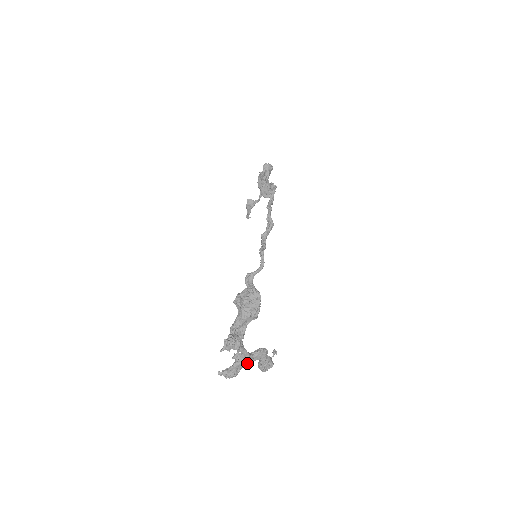
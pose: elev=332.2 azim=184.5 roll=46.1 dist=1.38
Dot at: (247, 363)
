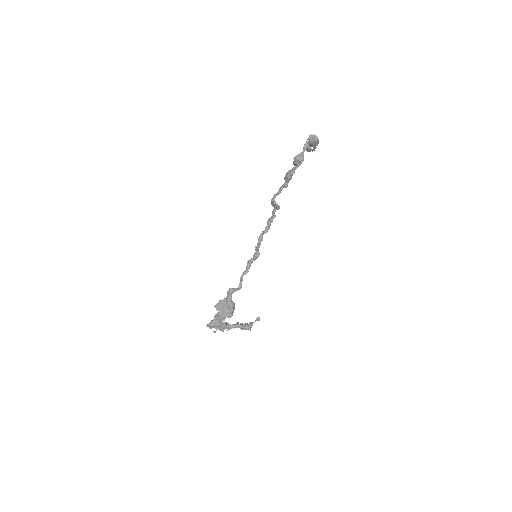
Dot at: (229, 329)
